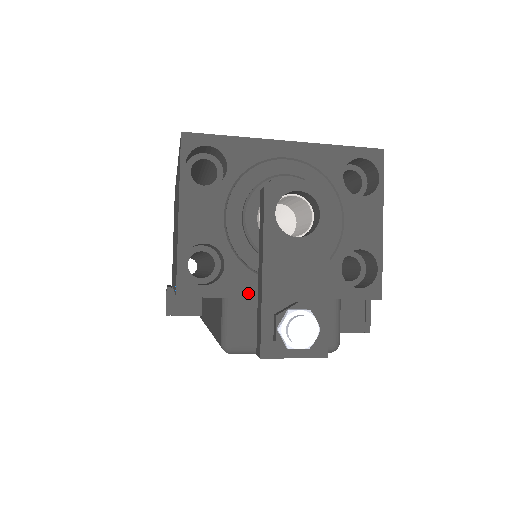
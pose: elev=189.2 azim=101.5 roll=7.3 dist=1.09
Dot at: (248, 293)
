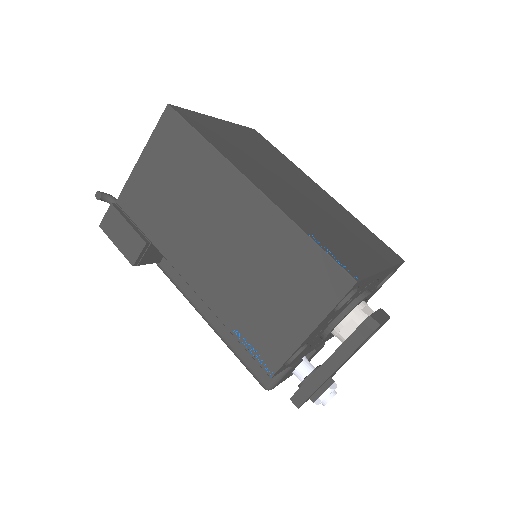
Dot at: (299, 359)
